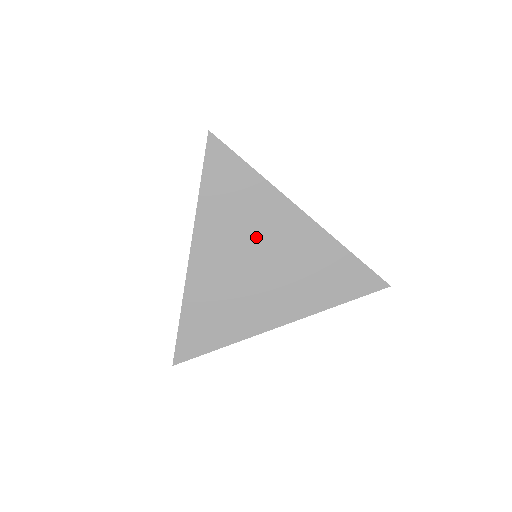
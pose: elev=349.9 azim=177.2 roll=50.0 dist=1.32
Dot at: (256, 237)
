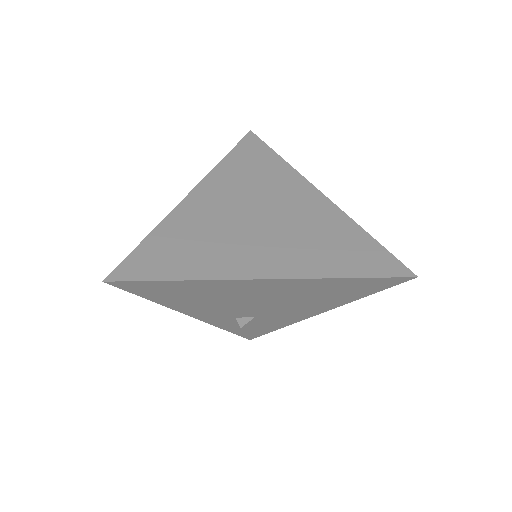
Dot at: (265, 197)
